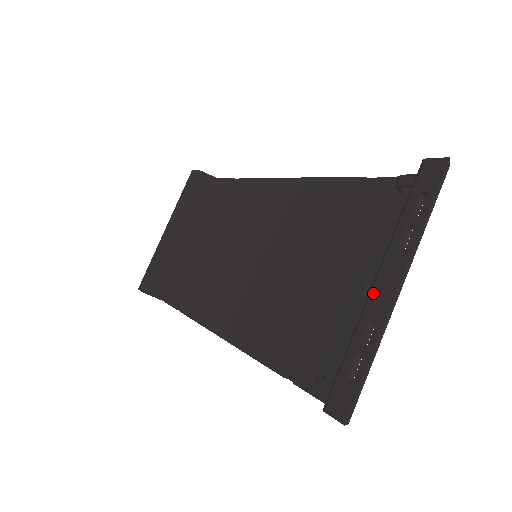
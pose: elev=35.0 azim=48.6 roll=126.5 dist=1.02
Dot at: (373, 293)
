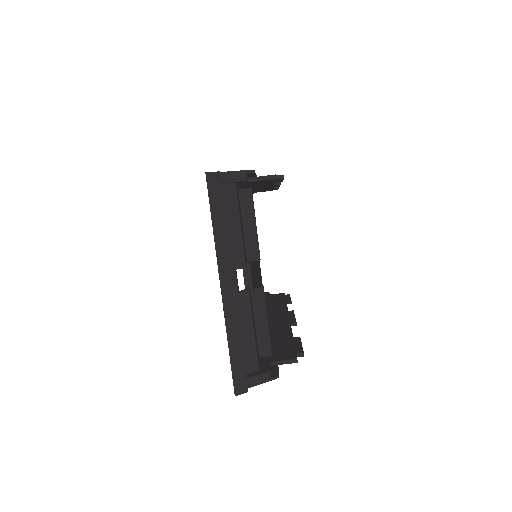
Dot at: occluded
